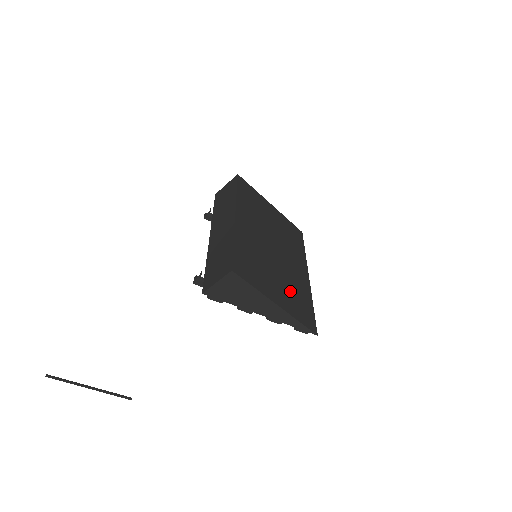
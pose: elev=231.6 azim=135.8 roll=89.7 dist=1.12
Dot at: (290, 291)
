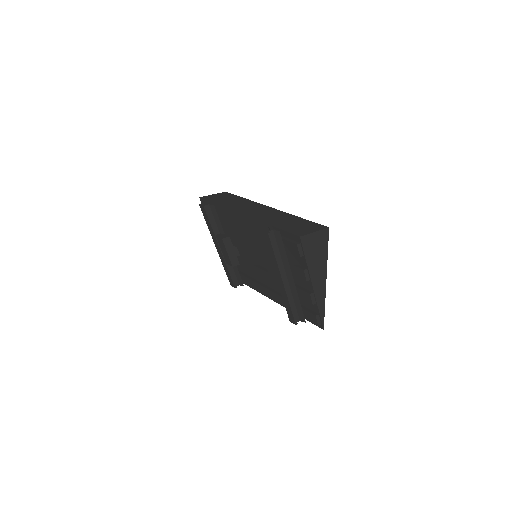
Dot at: occluded
